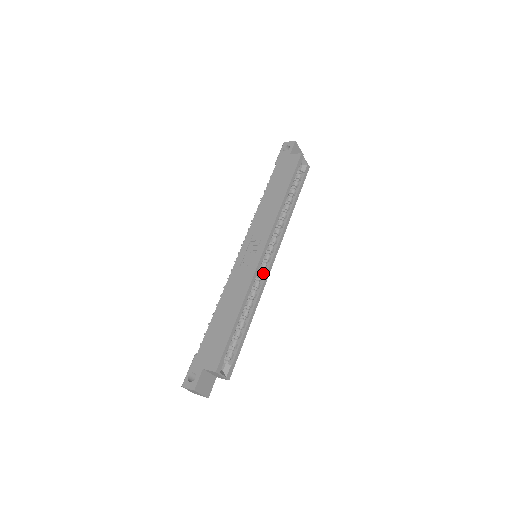
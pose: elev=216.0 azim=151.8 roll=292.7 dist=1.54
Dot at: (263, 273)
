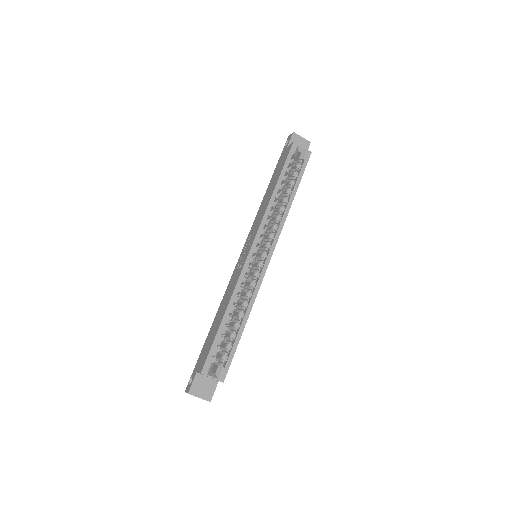
Dot at: (259, 271)
